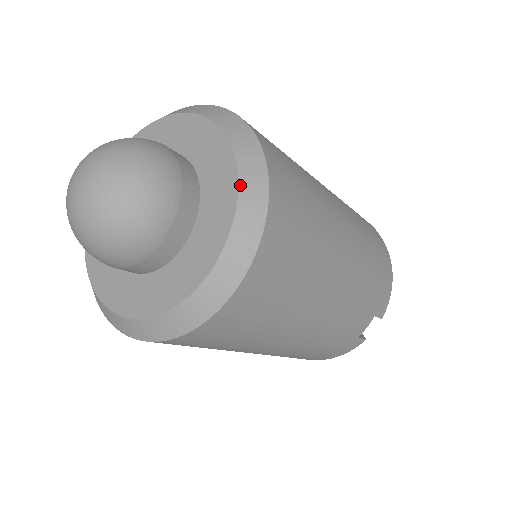
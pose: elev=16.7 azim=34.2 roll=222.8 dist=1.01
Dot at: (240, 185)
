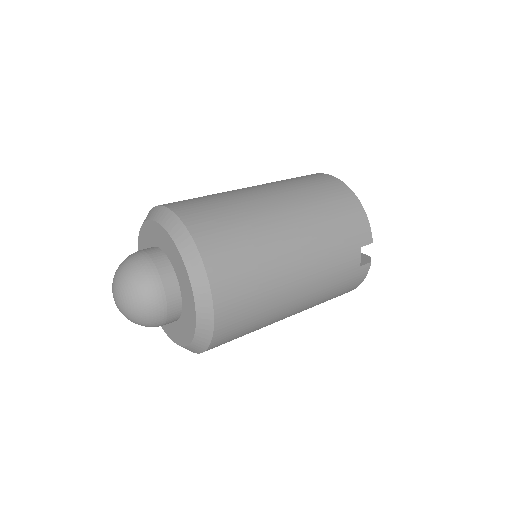
Dot at: (182, 257)
